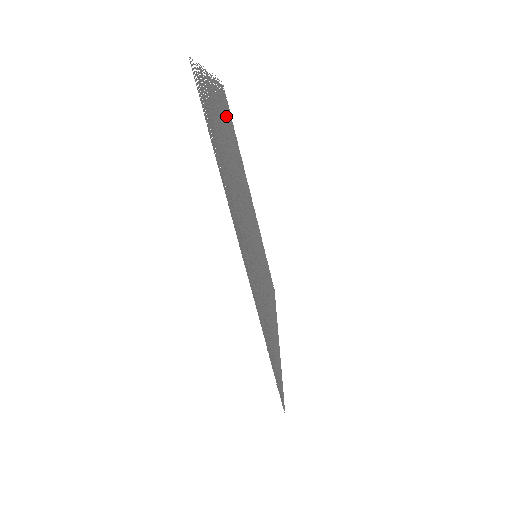
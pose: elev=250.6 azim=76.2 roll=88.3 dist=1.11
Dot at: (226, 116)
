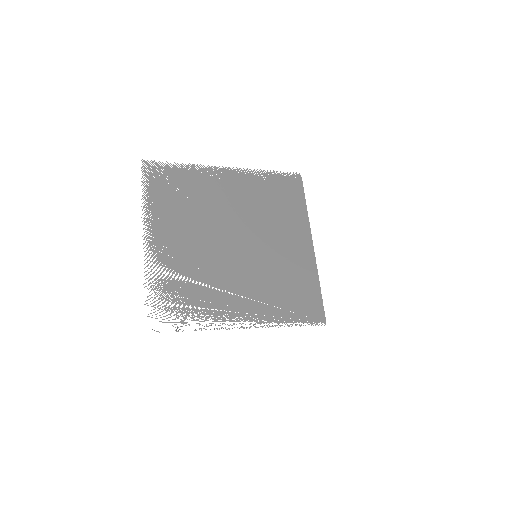
Dot at: (167, 209)
